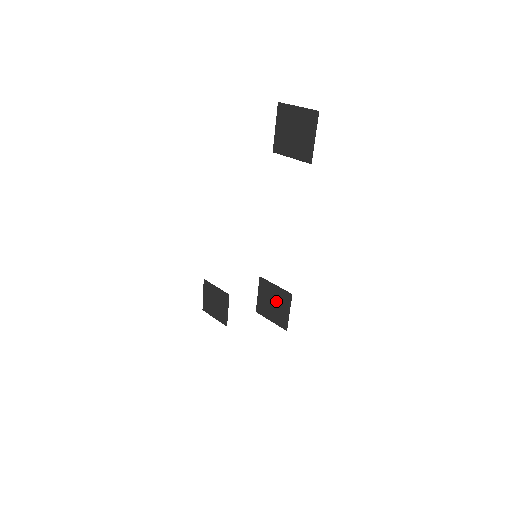
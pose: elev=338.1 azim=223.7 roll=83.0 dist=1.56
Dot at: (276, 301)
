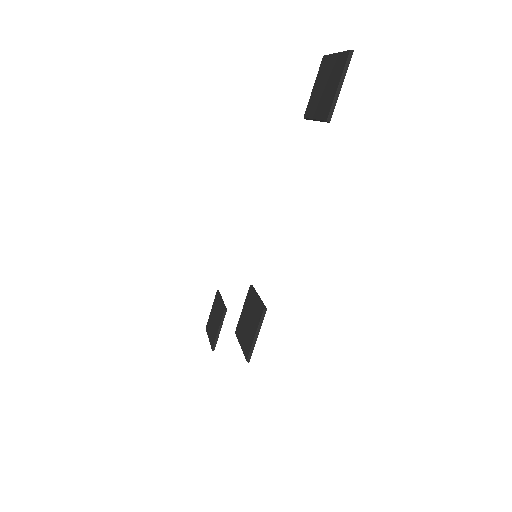
Dot at: (252, 317)
